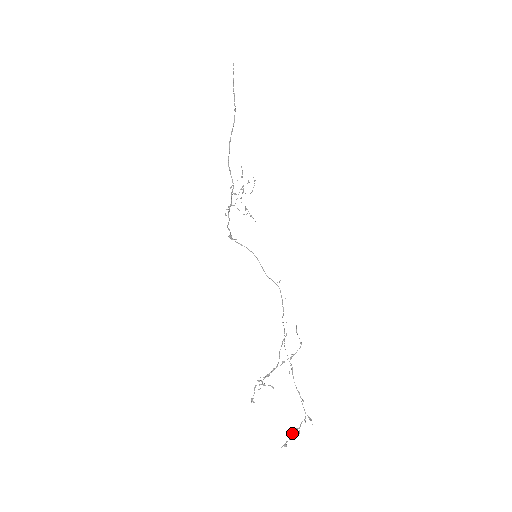
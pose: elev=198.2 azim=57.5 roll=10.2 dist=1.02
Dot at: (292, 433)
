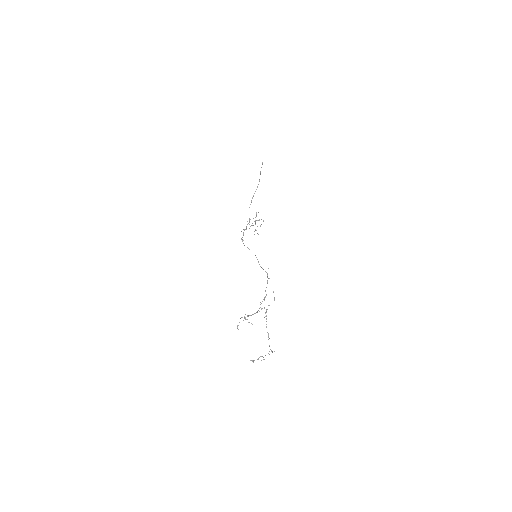
Dot at: occluded
